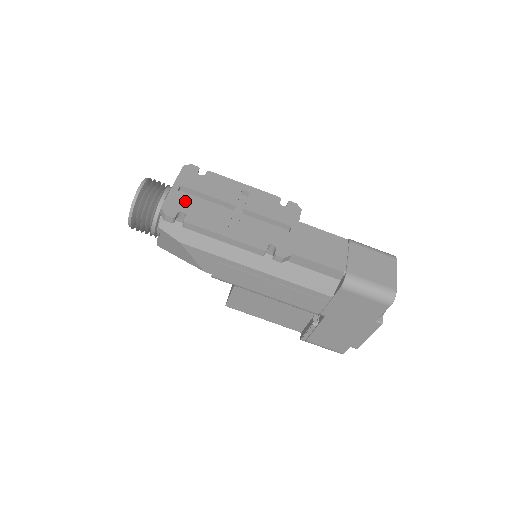
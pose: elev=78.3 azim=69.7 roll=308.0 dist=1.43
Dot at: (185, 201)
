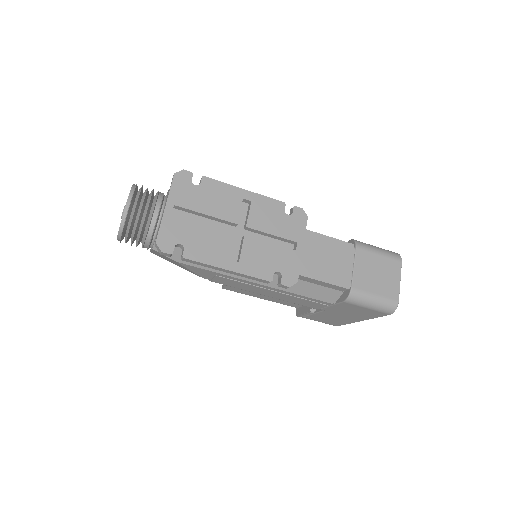
Dot at: (181, 228)
